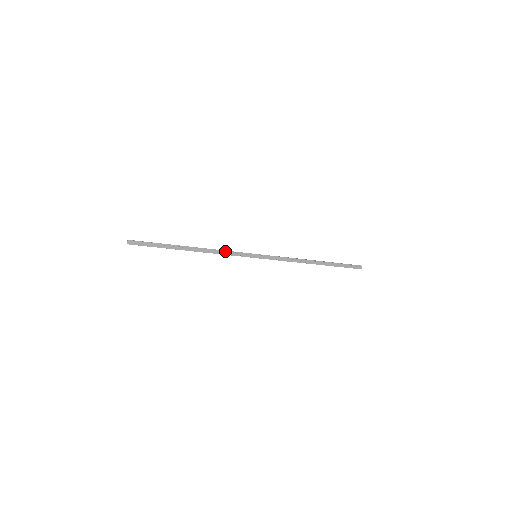
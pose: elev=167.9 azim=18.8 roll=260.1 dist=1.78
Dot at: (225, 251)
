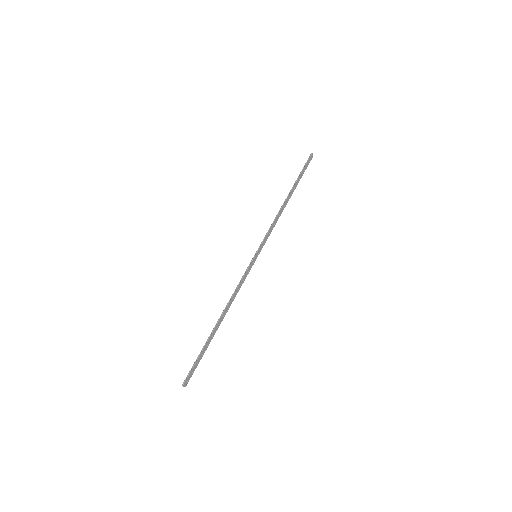
Dot at: (238, 286)
